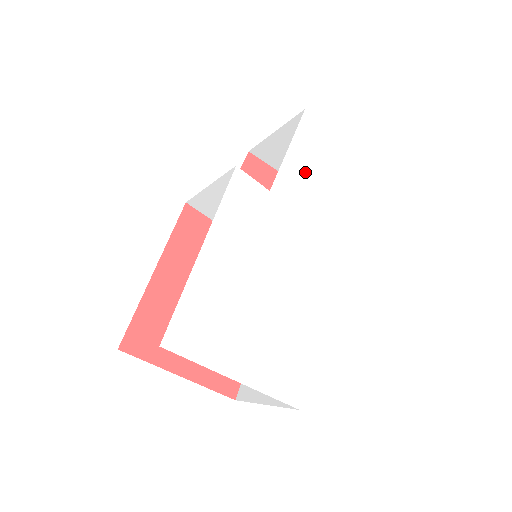
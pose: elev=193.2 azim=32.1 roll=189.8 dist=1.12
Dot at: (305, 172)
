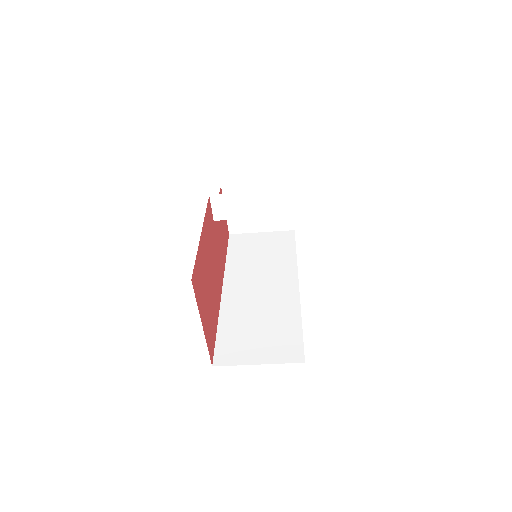
Dot at: occluded
